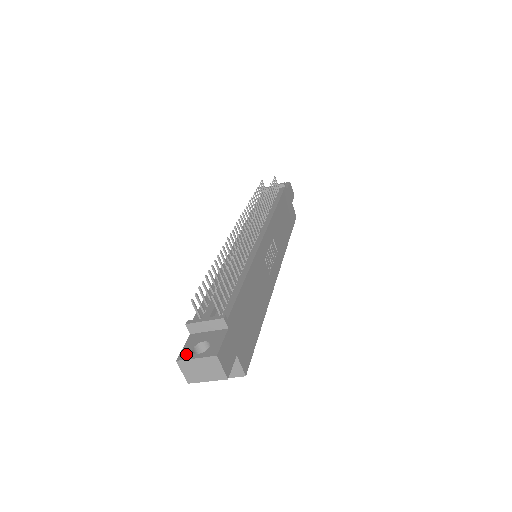
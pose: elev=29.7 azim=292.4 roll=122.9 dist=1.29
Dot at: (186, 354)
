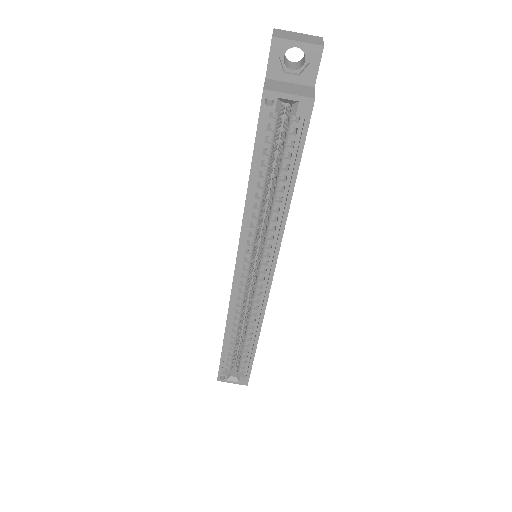
Dot at: occluded
